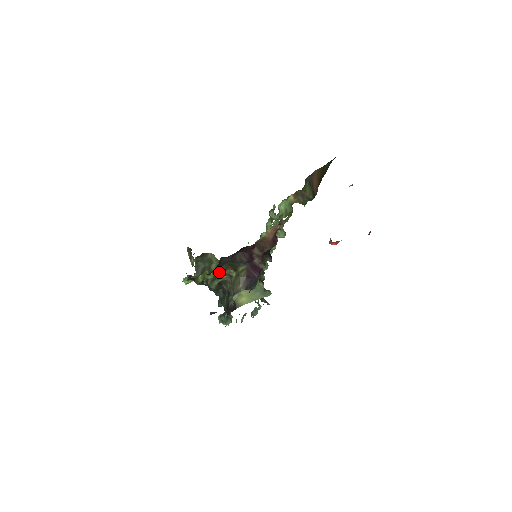
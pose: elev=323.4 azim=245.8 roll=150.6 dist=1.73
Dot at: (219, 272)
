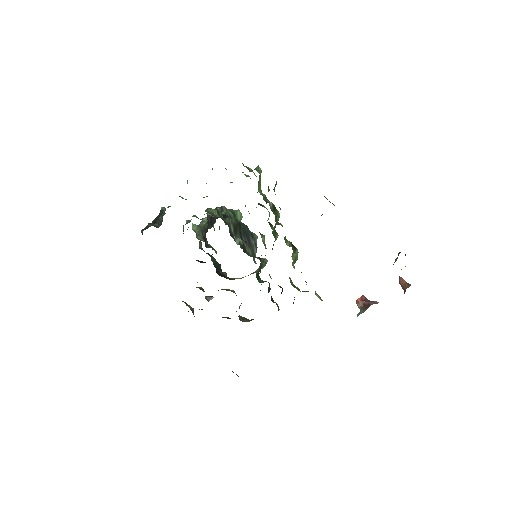
Dot at: occluded
